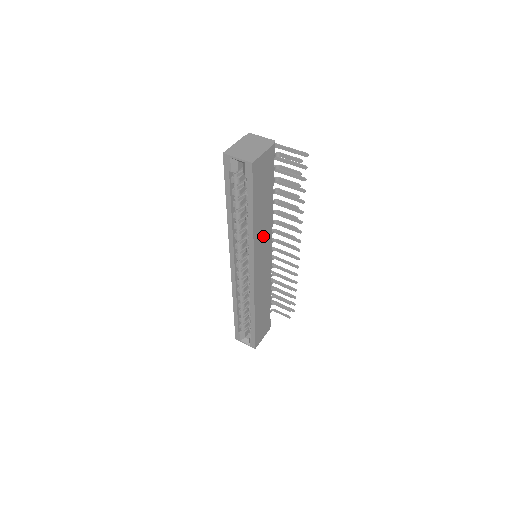
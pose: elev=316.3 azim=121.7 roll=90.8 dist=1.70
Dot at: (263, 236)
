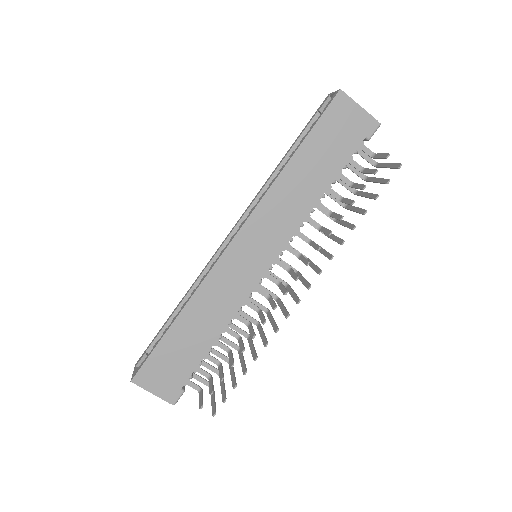
Dot at: (282, 212)
